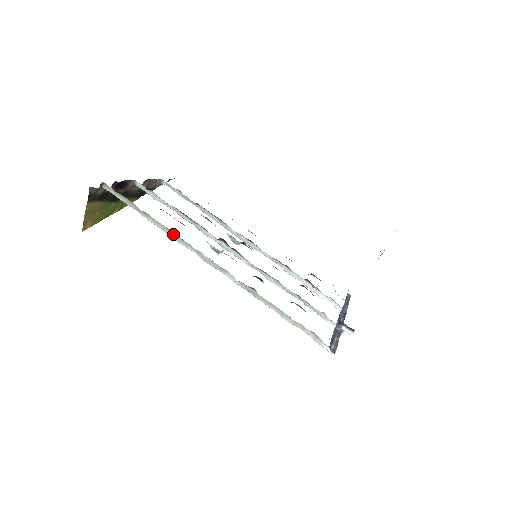
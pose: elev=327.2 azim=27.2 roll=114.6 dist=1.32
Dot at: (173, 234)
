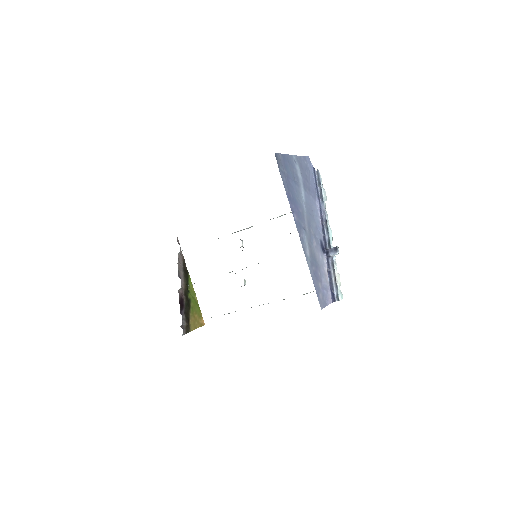
Dot at: (224, 314)
